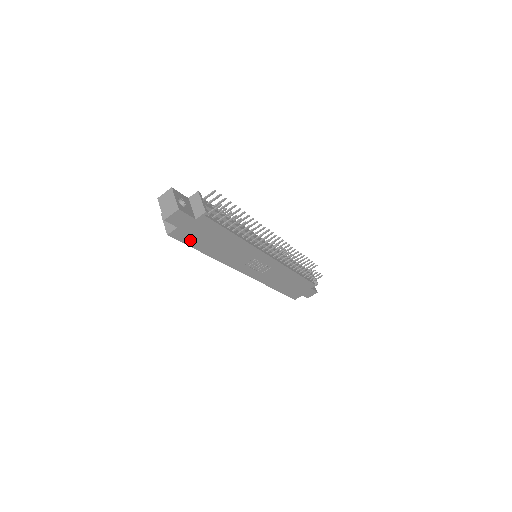
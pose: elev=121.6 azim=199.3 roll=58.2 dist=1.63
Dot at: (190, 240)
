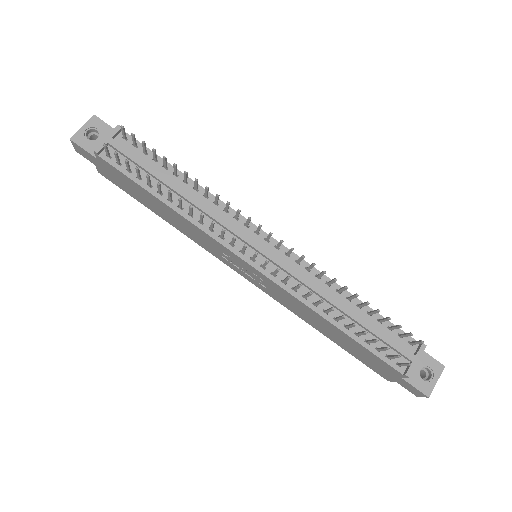
Dot at: (125, 188)
